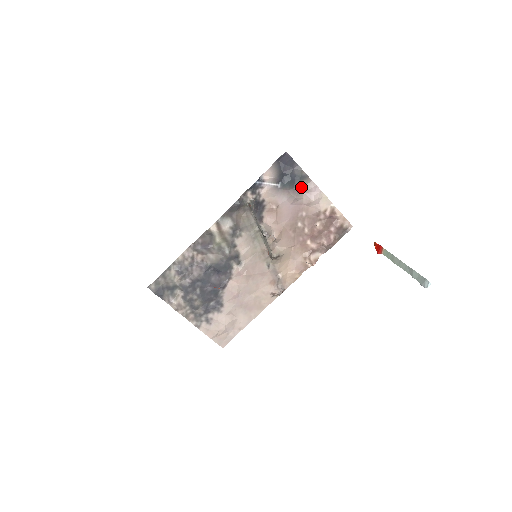
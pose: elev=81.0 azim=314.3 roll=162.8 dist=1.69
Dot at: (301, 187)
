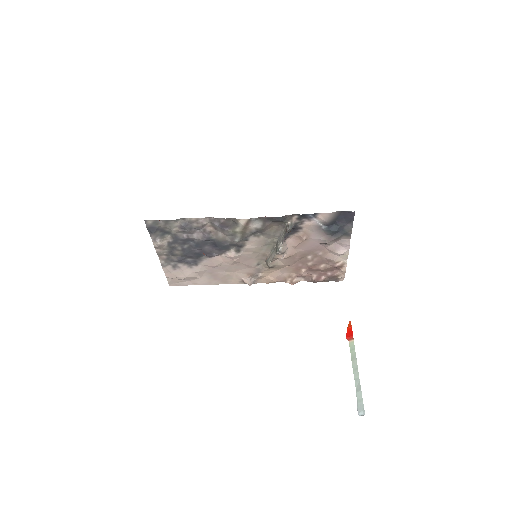
Dot at: (338, 238)
